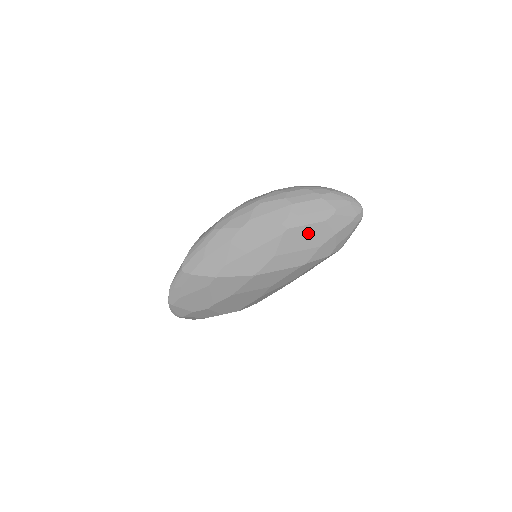
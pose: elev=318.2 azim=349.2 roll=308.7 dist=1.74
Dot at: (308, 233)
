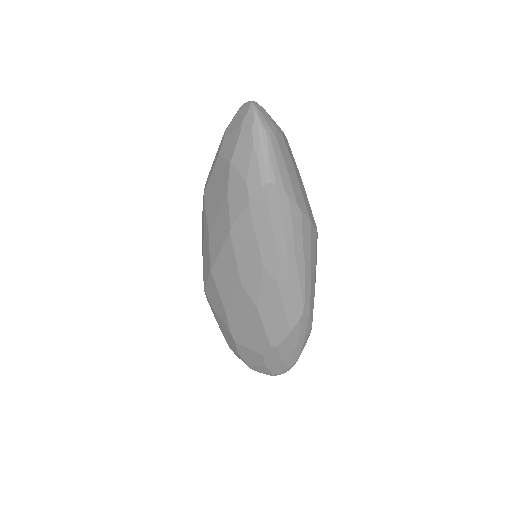
Dot at: (215, 184)
